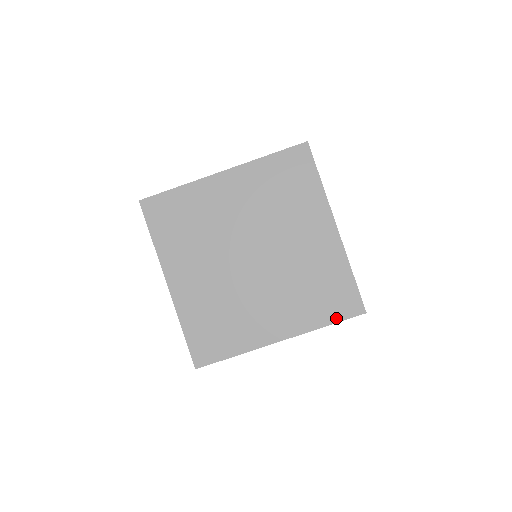
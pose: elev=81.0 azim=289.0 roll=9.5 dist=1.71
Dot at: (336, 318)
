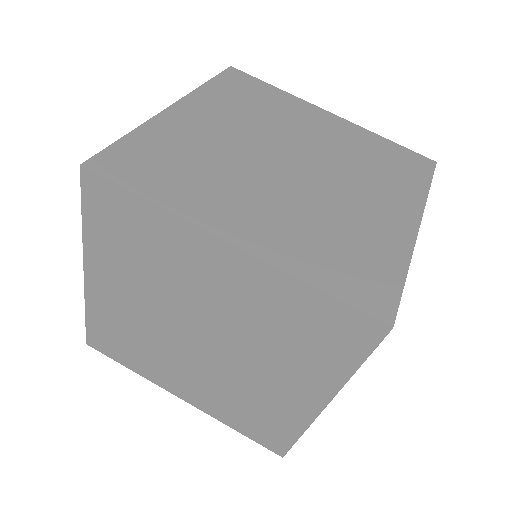
Dot at: (426, 178)
